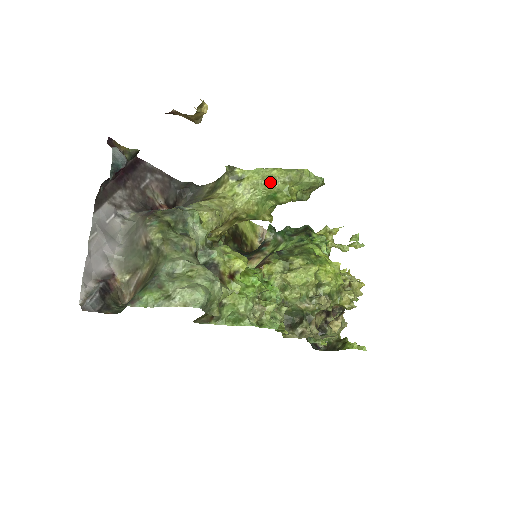
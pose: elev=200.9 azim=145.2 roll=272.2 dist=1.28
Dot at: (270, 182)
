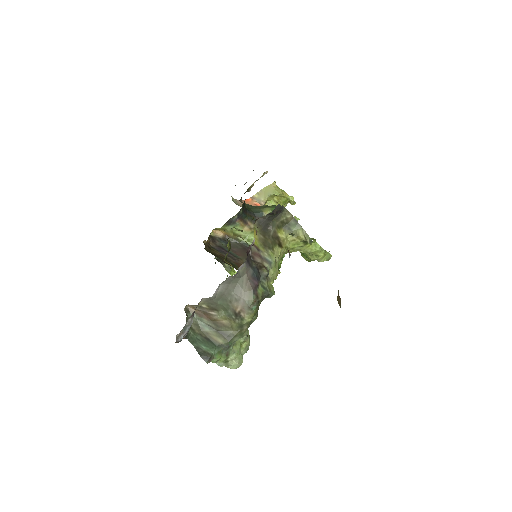
Dot at: (313, 255)
